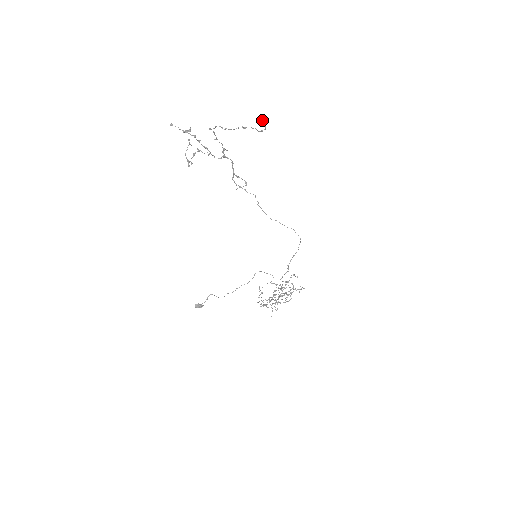
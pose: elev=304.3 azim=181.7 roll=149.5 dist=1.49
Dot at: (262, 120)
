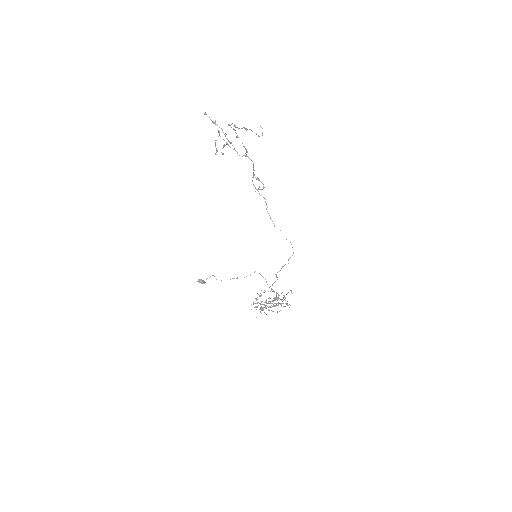
Dot at: (261, 127)
